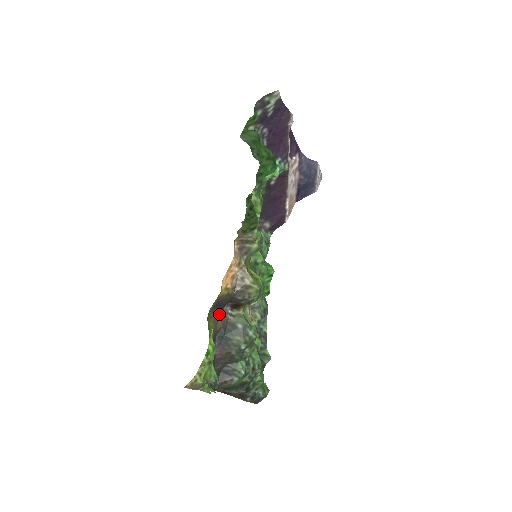
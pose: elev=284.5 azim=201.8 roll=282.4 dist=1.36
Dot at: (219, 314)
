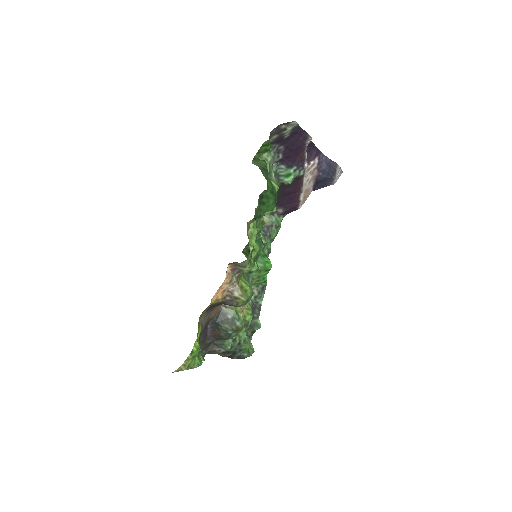
Dot at: (212, 310)
